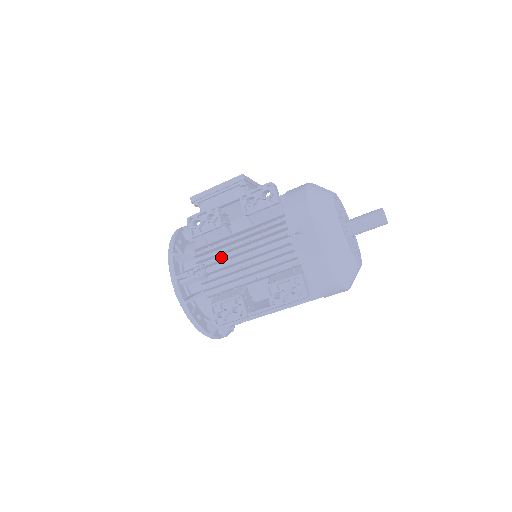
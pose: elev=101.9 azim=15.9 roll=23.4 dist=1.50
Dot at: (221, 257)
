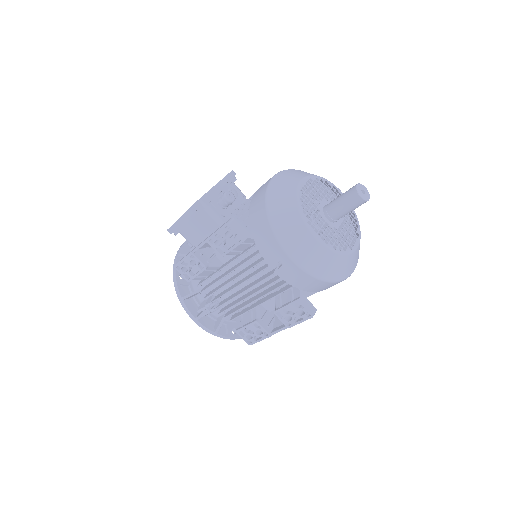
Dot at: occluded
